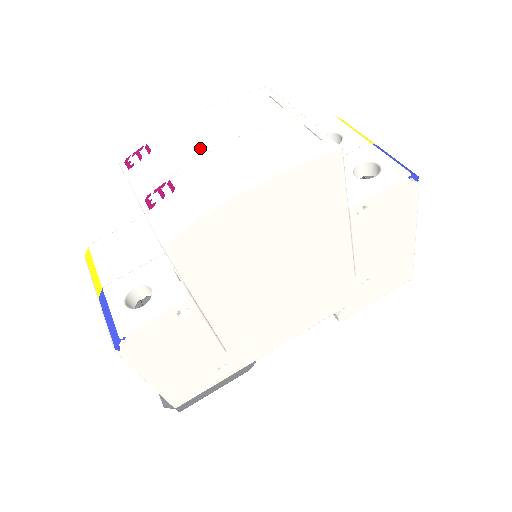
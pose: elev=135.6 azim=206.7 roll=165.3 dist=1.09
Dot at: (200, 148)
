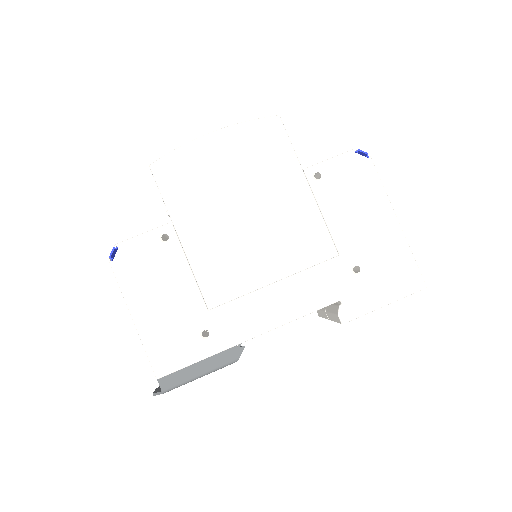
Dot at: occluded
